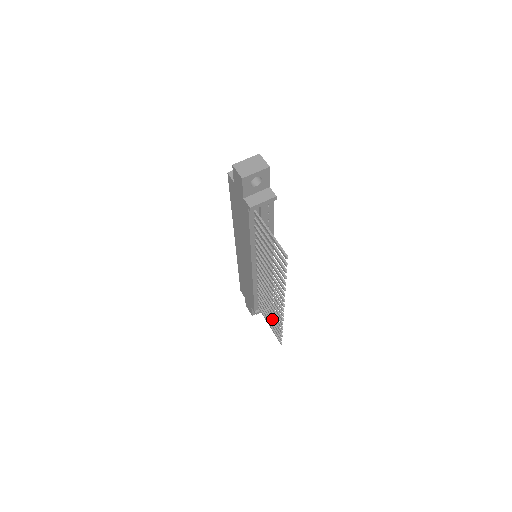
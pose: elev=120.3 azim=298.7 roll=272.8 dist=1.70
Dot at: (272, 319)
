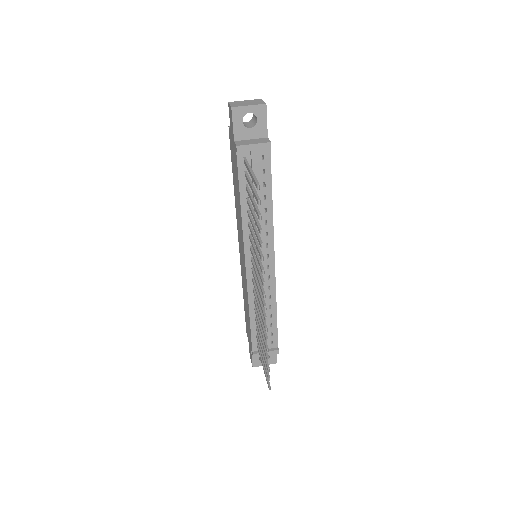
Dot at: occluded
